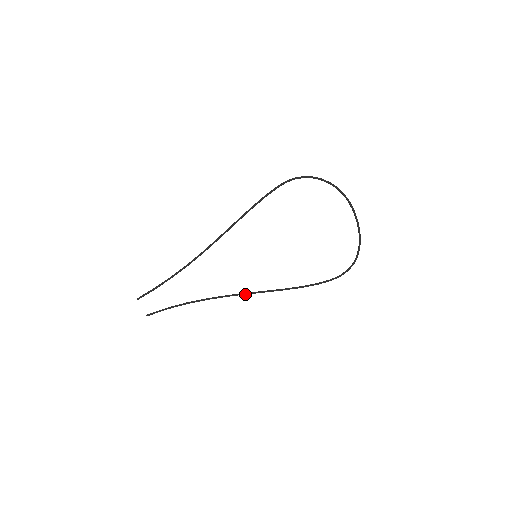
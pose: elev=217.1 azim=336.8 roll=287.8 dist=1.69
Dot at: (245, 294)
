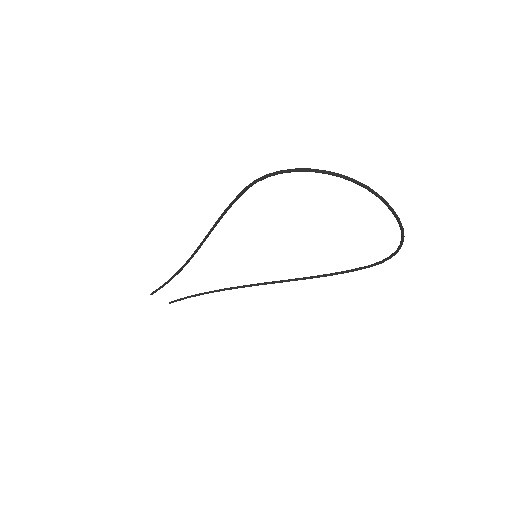
Dot at: occluded
